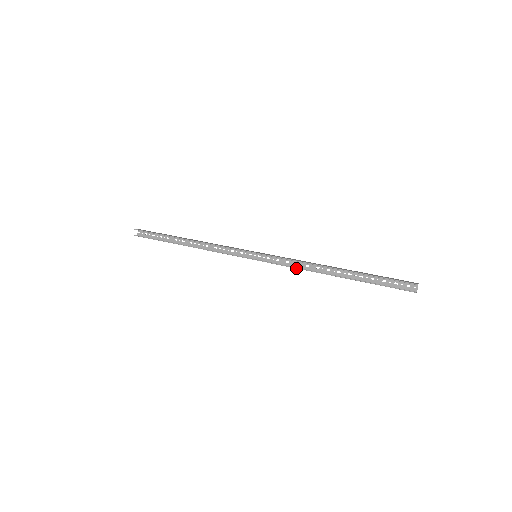
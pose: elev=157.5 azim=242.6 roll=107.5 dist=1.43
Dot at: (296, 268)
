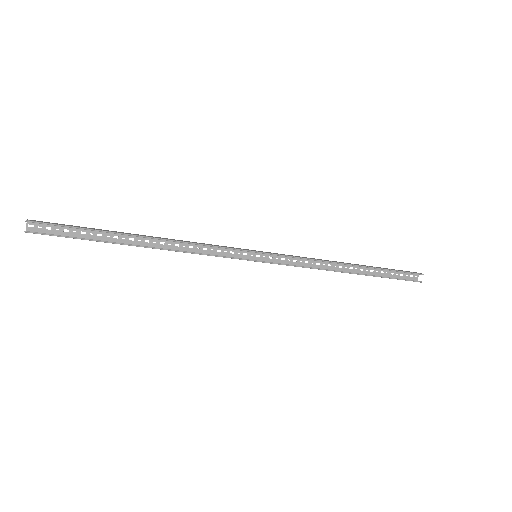
Dot at: (311, 268)
